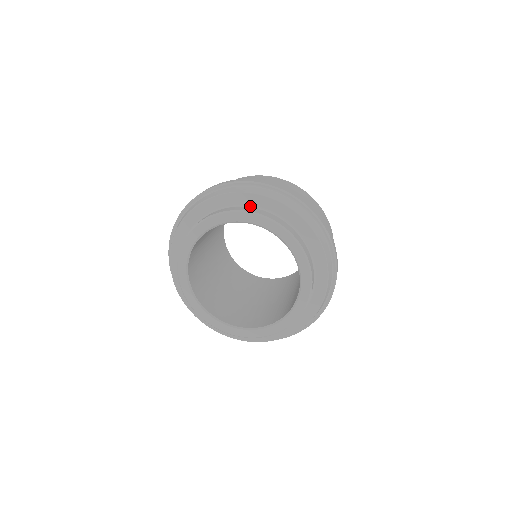
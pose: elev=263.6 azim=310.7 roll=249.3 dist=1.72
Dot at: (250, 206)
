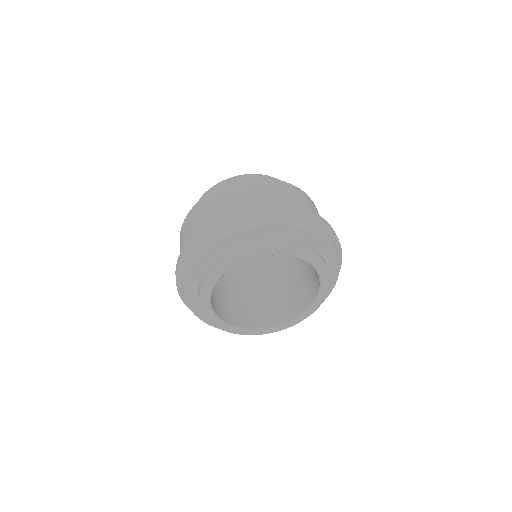
Dot at: (300, 239)
